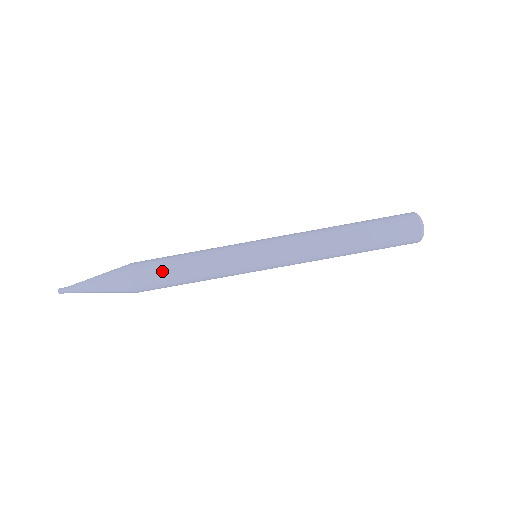
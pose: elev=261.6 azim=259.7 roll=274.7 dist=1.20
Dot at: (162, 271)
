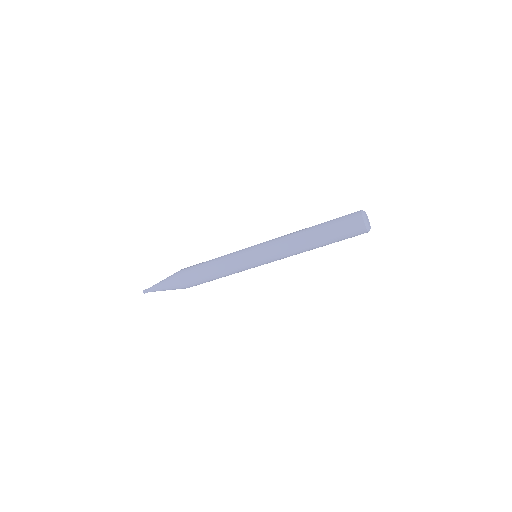
Dot at: occluded
